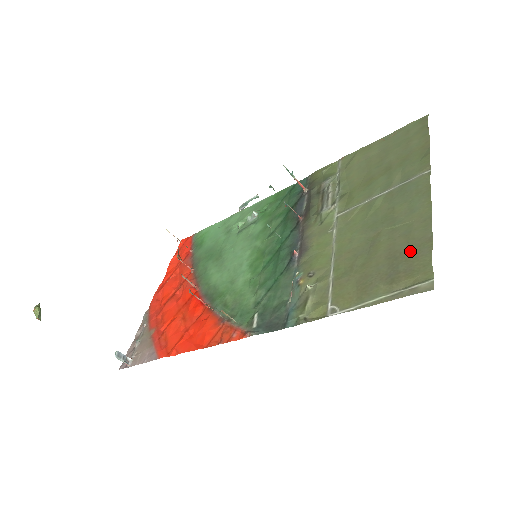
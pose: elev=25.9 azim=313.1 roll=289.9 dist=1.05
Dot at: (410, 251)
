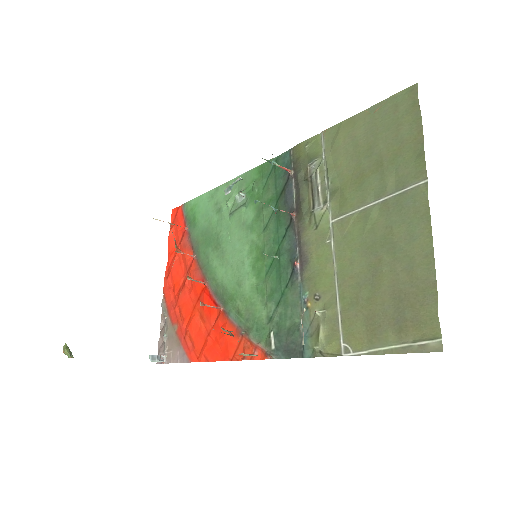
Dot at: (415, 295)
